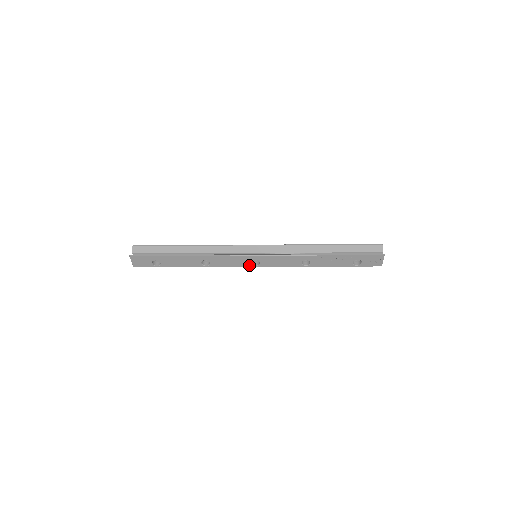
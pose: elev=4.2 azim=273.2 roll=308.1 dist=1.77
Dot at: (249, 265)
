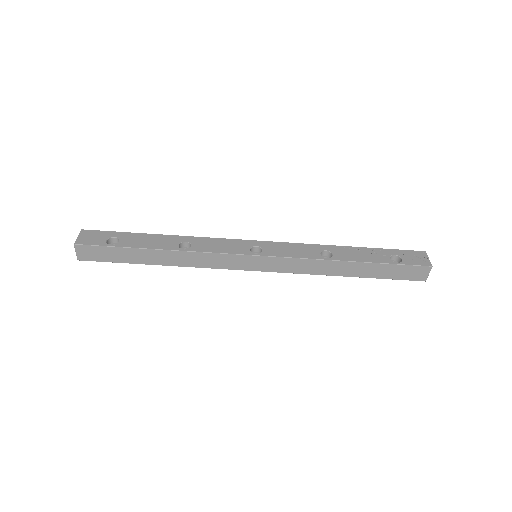
Dot at: (247, 253)
